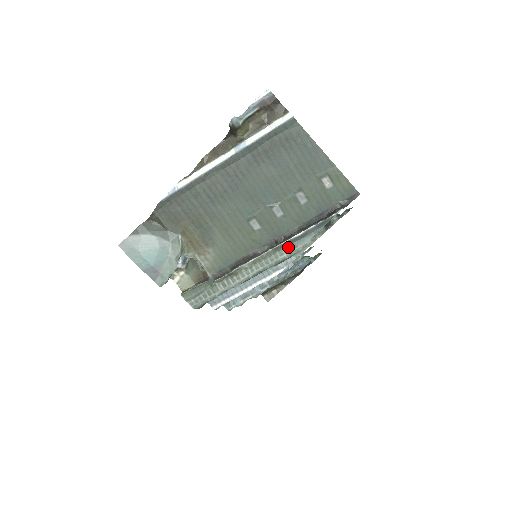
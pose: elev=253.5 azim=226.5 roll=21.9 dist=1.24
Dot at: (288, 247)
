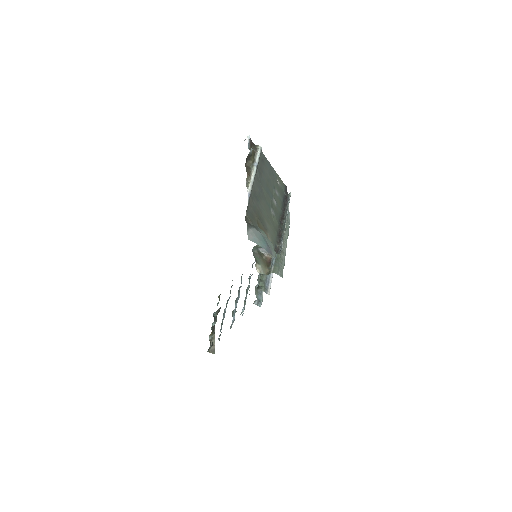
Dot at: (287, 220)
